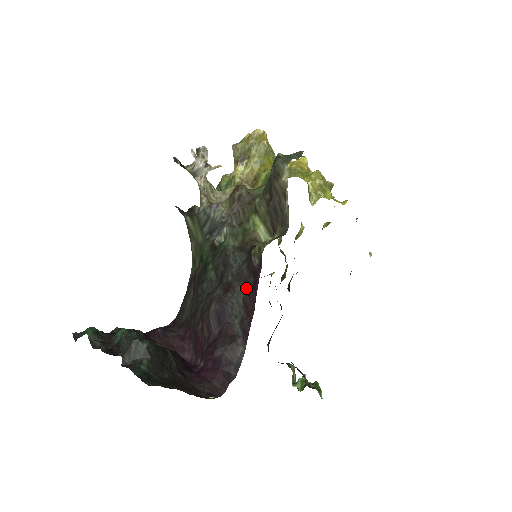
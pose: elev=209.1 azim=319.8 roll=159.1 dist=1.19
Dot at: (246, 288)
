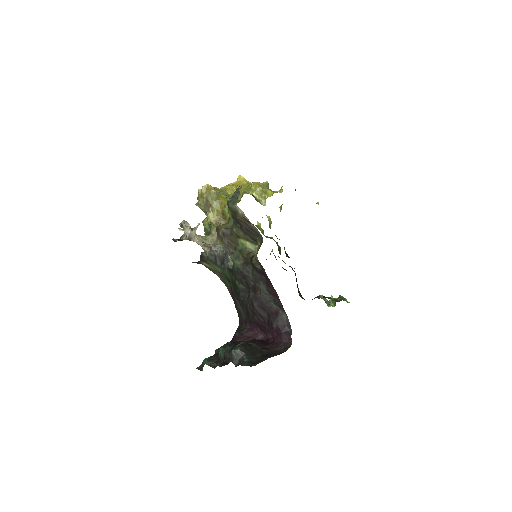
Dot at: (264, 283)
